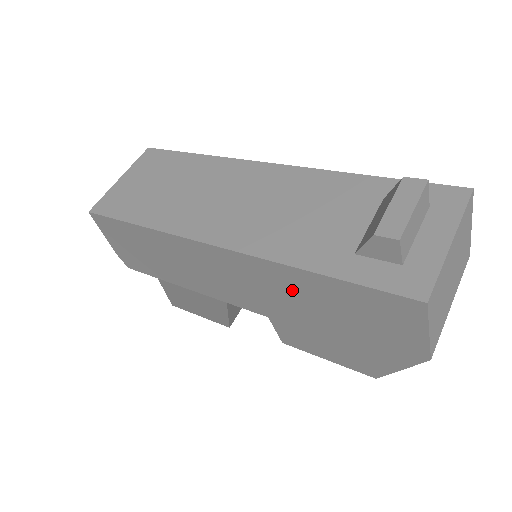
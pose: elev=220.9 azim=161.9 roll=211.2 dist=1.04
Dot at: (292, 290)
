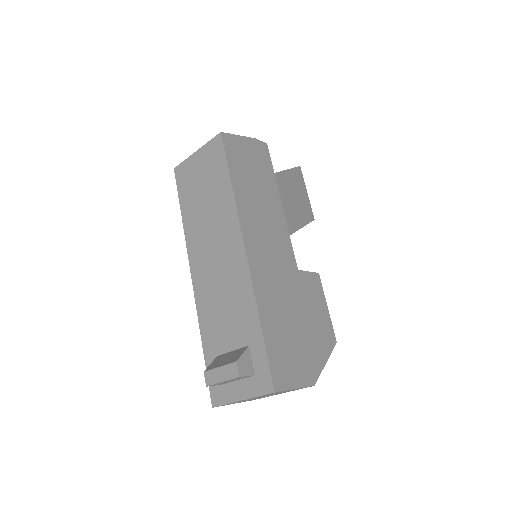
Dot at: occluded
